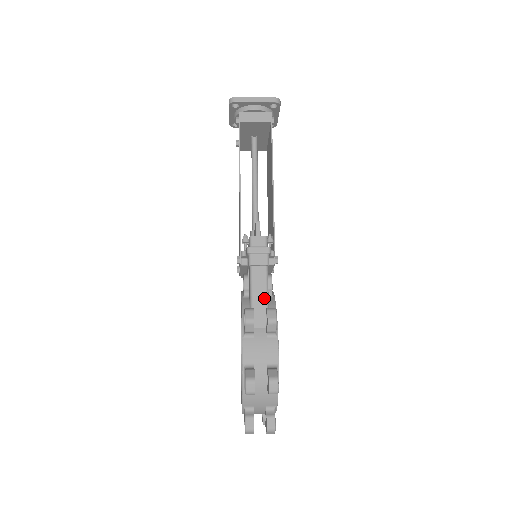
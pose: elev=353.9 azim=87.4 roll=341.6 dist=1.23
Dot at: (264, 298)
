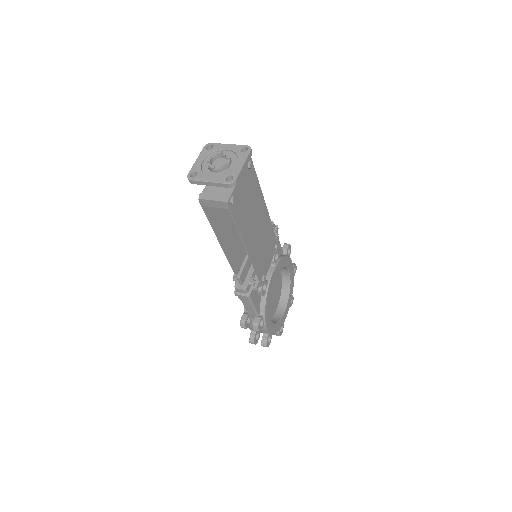
Dot at: (253, 312)
